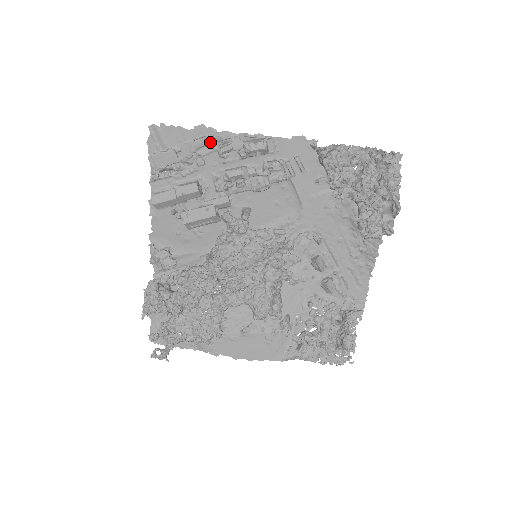
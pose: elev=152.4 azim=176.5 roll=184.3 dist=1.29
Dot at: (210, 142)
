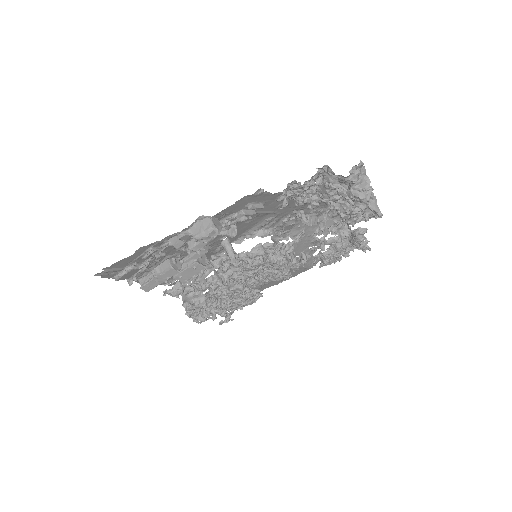
Dot at: (158, 246)
